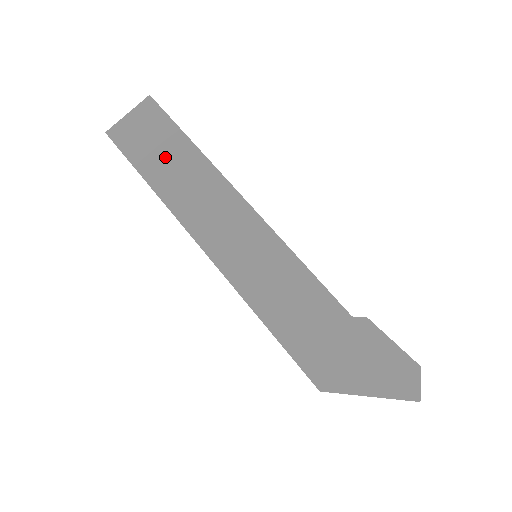
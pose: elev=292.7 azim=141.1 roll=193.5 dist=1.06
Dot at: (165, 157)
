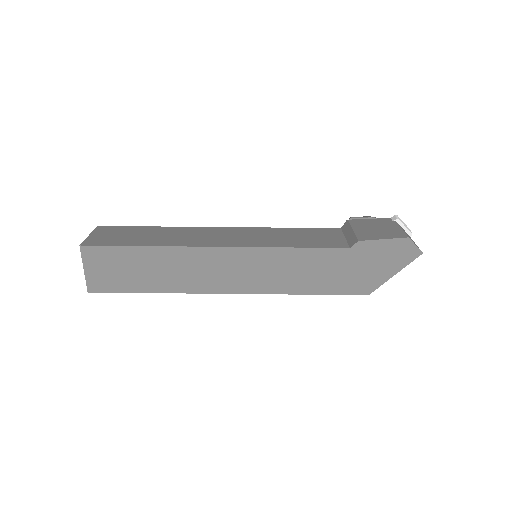
Dot at: (144, 270)
